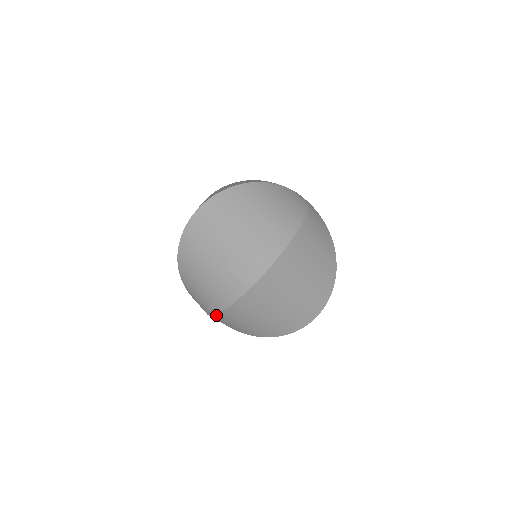
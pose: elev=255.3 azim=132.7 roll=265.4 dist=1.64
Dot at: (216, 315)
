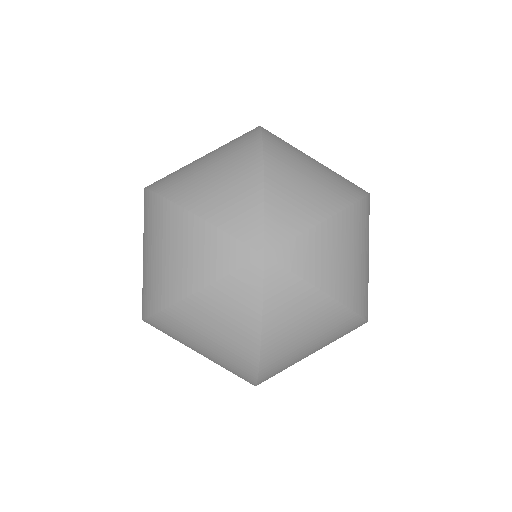
Dot at: occluded
